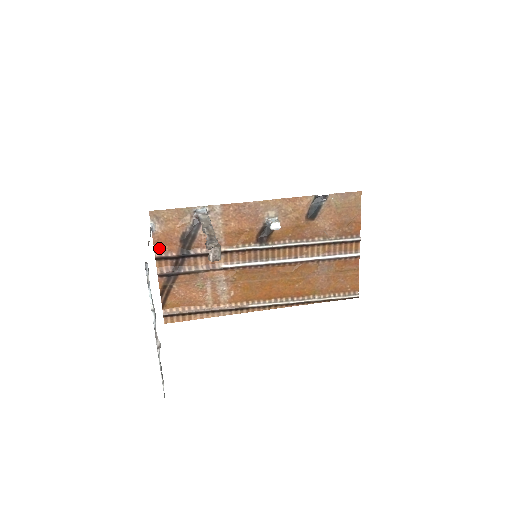
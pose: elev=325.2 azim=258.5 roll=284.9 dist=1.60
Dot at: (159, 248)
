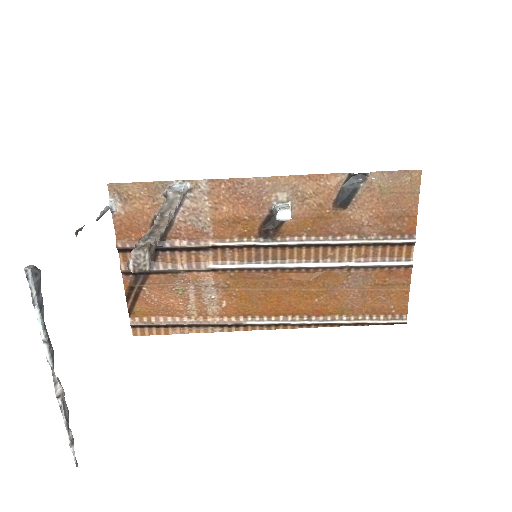
Dot at: (122, 236)
